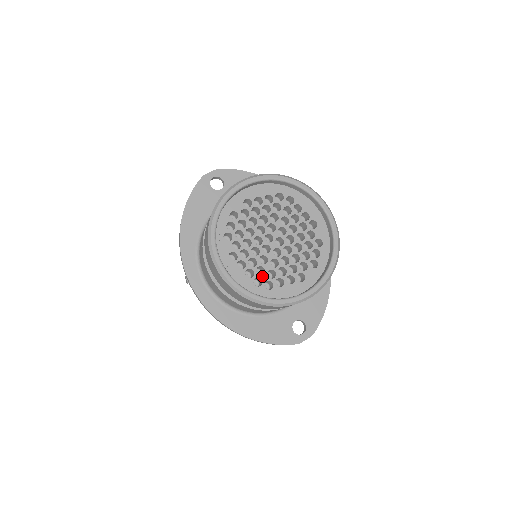
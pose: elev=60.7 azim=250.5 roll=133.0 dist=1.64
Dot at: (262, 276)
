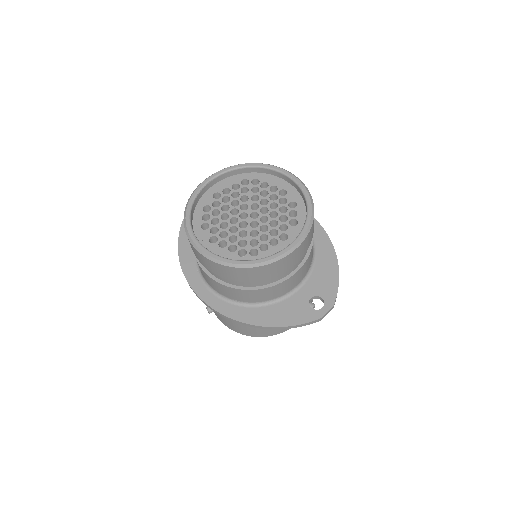
Dot at: (245, 247)
